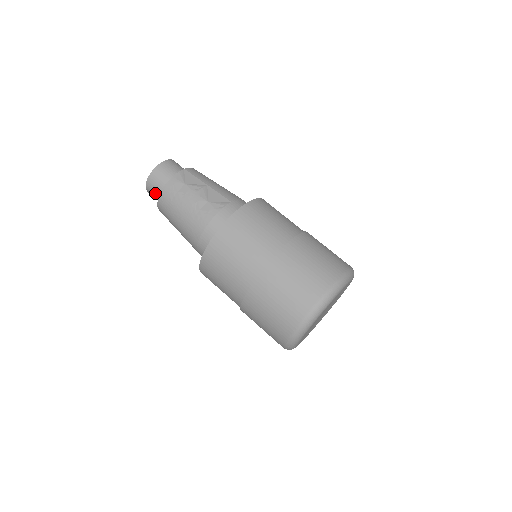
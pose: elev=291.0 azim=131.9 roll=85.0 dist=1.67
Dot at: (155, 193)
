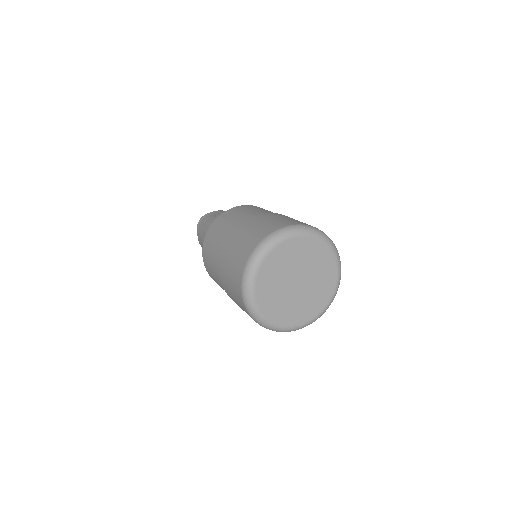
Dot at: occluded
